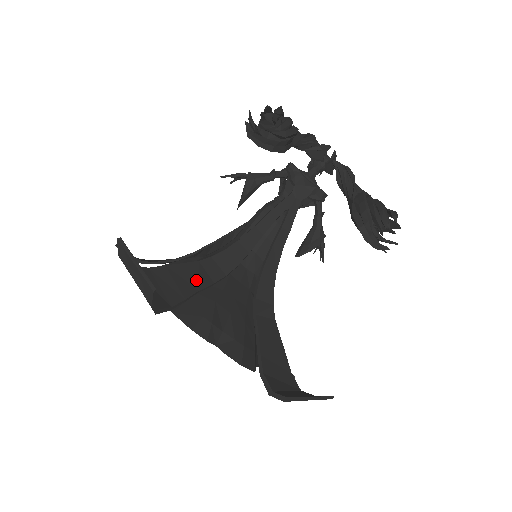
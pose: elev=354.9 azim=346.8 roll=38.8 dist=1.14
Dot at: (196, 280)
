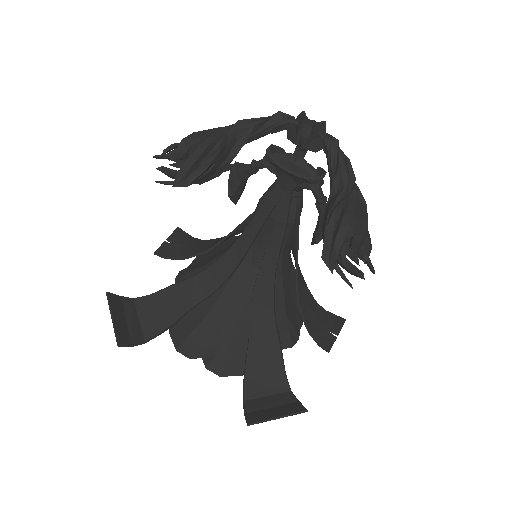
Dot at: (189, 298)
